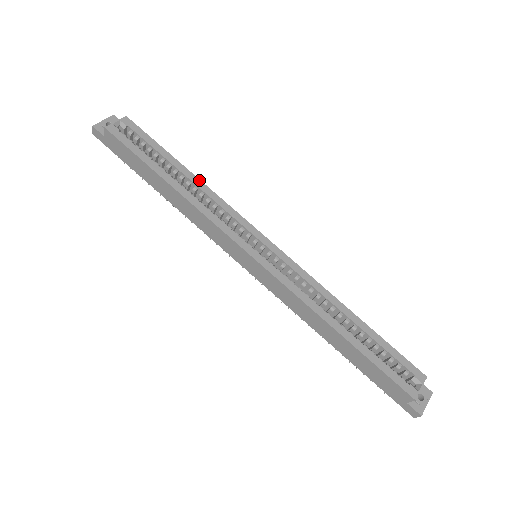
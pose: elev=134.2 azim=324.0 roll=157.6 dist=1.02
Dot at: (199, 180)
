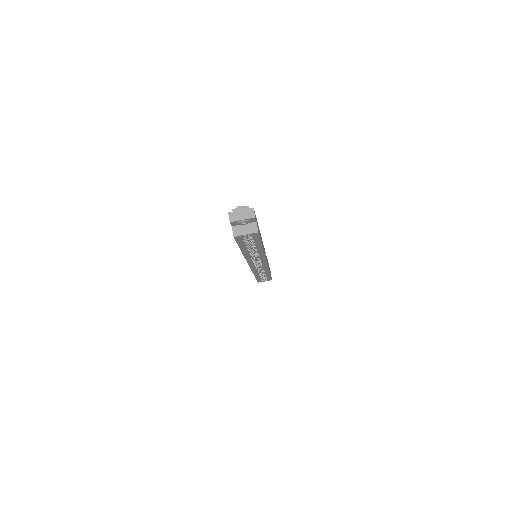
Dot at: (263, 251)
